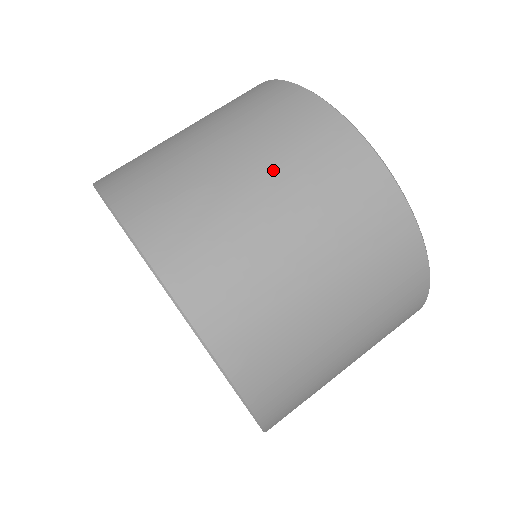
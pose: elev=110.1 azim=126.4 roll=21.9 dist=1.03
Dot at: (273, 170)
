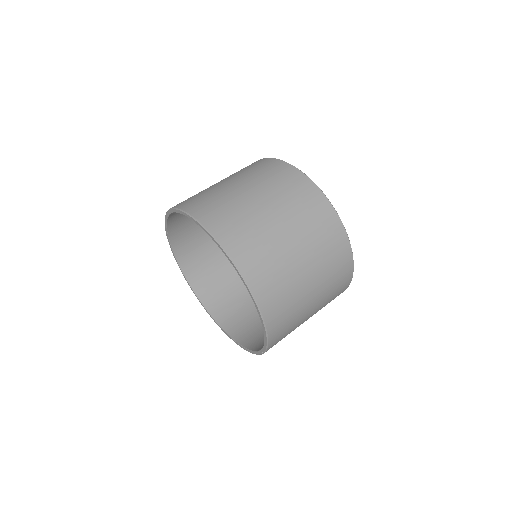
Dot at: (261, 188)
